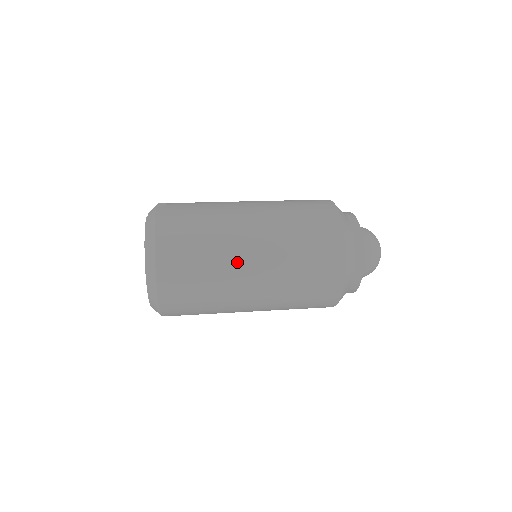
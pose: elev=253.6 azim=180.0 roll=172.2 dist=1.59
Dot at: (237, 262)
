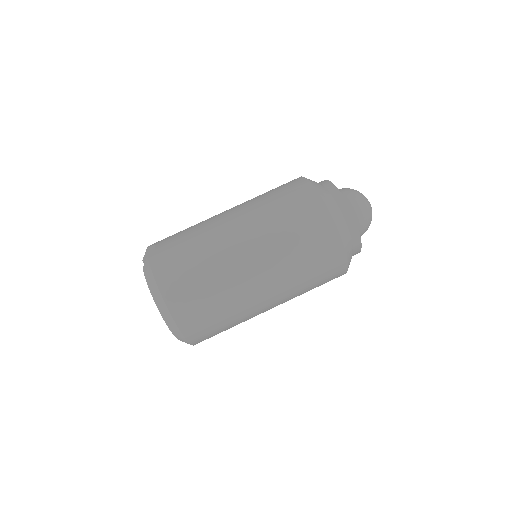
Dot at: (242, 282)
